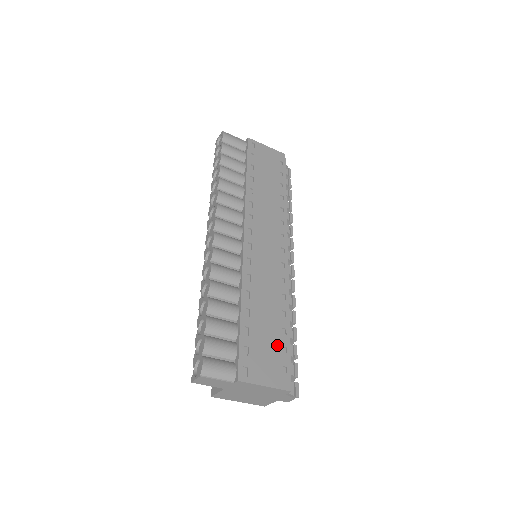
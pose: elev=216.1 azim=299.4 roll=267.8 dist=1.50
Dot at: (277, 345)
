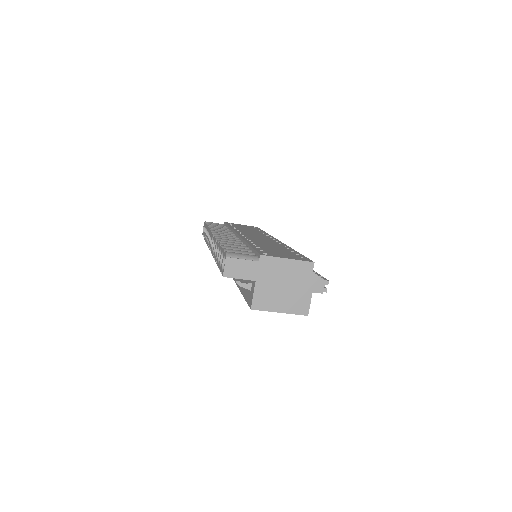
Dot at: (289, 253)
